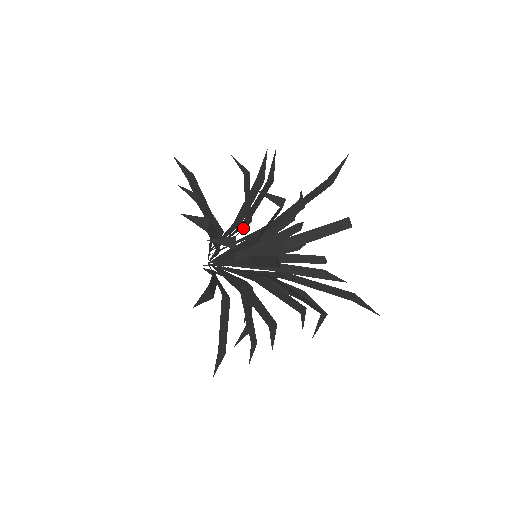
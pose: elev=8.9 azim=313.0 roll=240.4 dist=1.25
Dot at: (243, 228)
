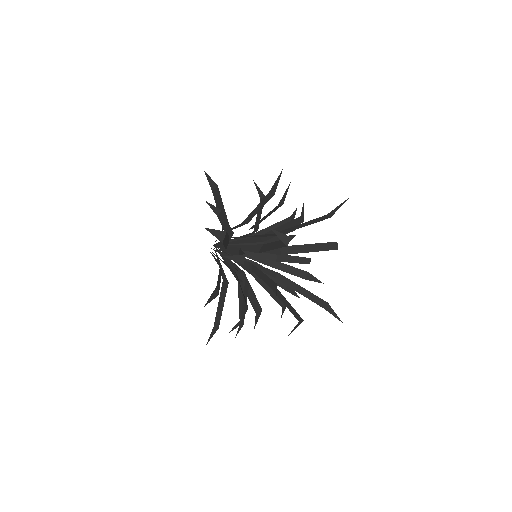
Dot at: (250, 234)
